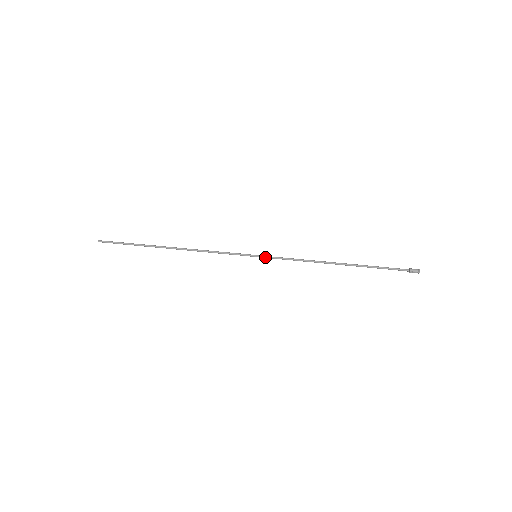
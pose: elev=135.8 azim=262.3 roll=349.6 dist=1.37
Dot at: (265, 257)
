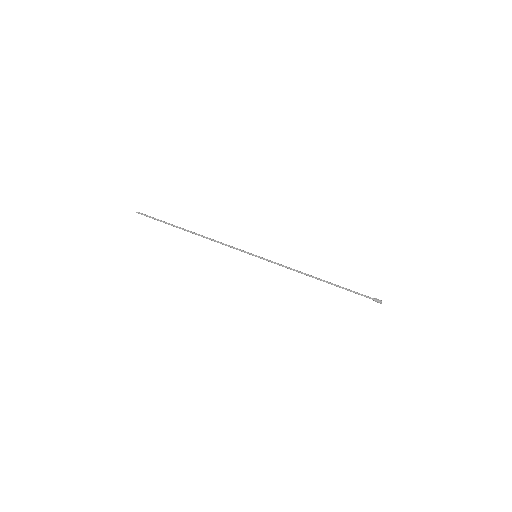
Dot at: (263, 259)
